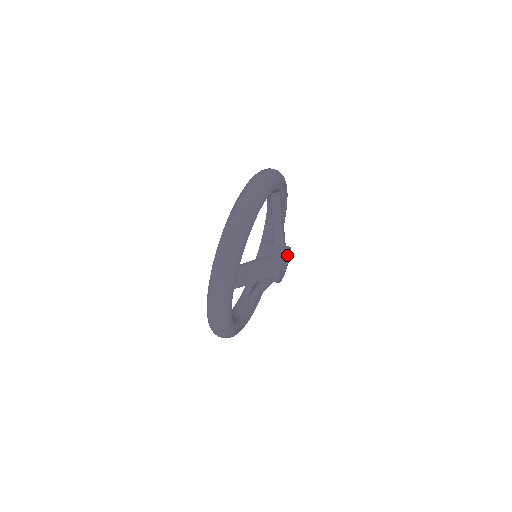
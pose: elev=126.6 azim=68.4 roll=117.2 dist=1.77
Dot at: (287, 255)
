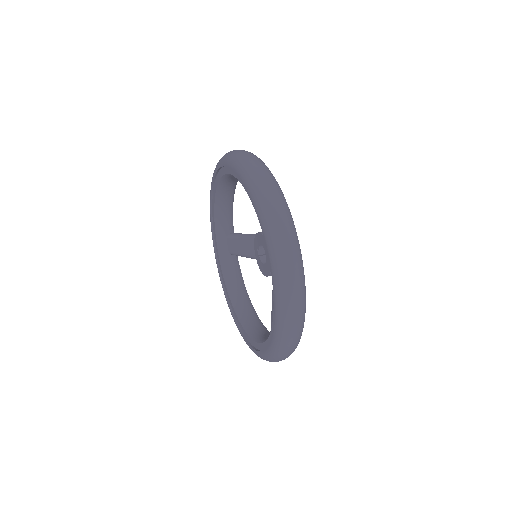
Dot at: occluded
